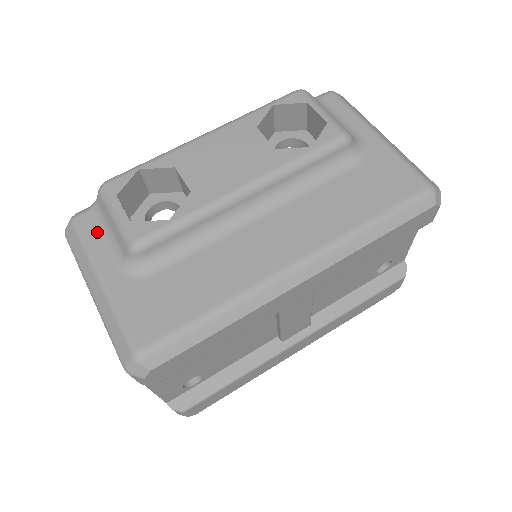
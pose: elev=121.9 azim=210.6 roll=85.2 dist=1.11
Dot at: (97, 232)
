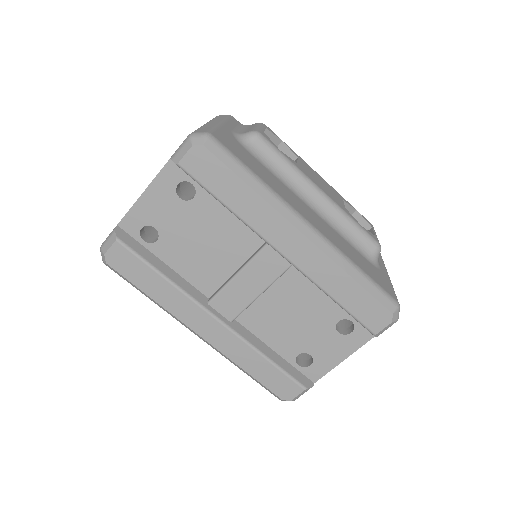
Dot at: (237, 125)
